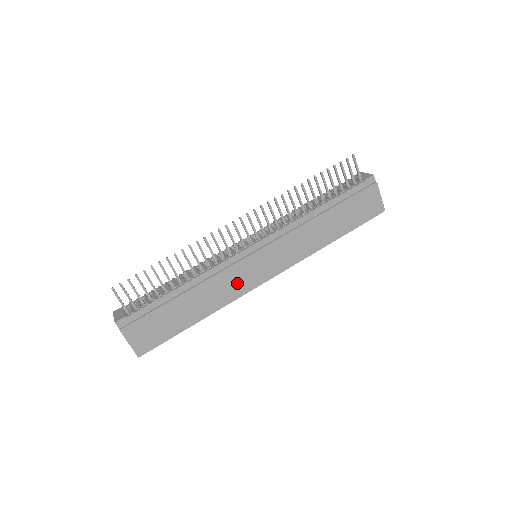
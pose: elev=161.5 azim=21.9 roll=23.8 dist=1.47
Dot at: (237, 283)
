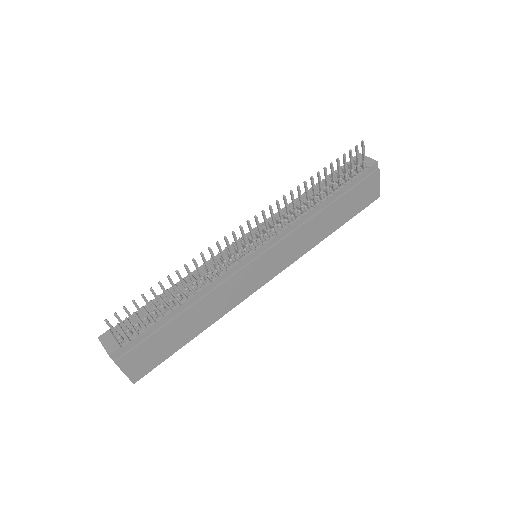
Dot at: (239, 290)
